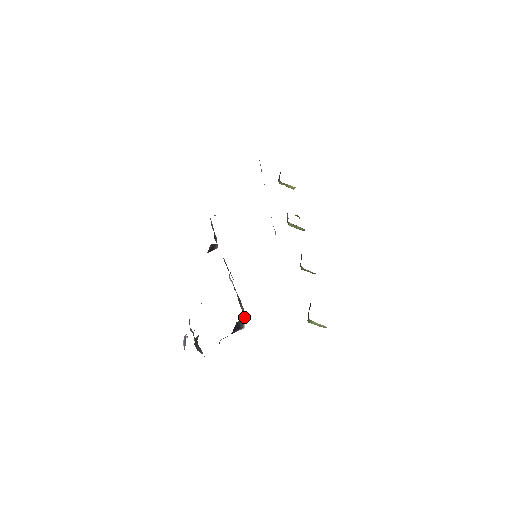
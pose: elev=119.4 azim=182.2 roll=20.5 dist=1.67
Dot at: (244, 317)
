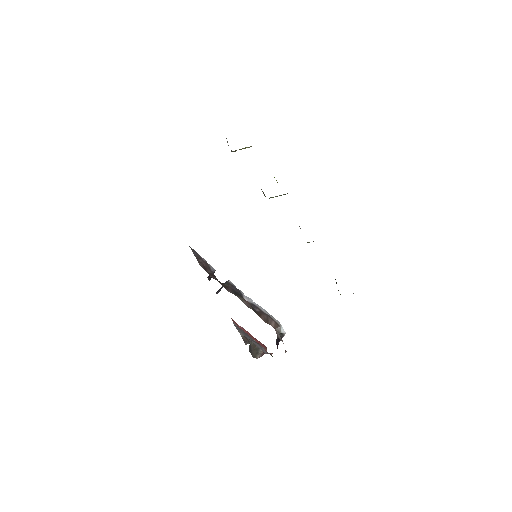
Dot at: (280, 329)
